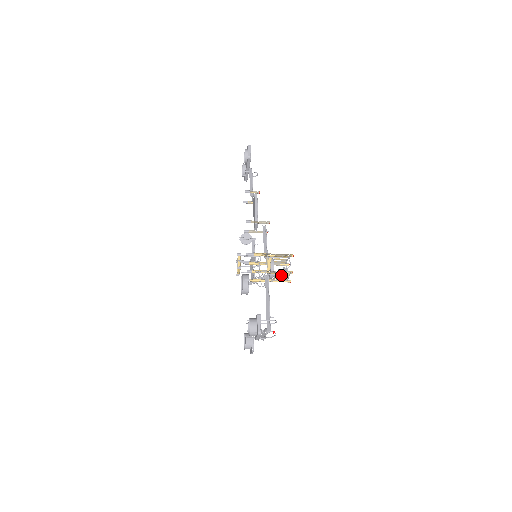
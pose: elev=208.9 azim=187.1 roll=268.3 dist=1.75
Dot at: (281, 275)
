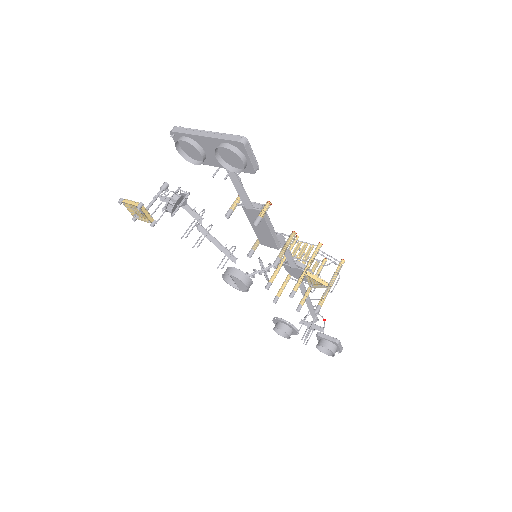
Dot at: (313, 270)
